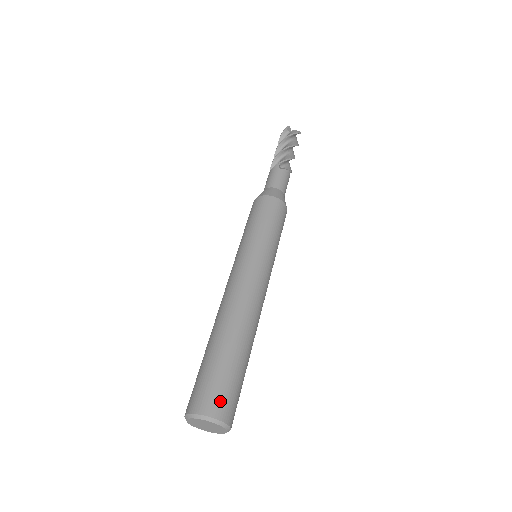
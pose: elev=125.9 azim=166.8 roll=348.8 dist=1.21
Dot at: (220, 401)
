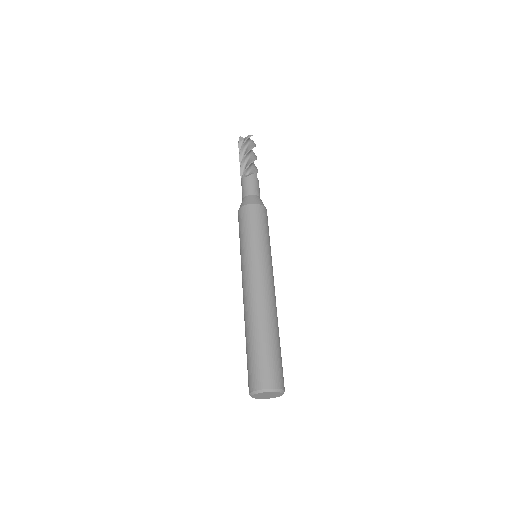
Dot at: (283, 378)
